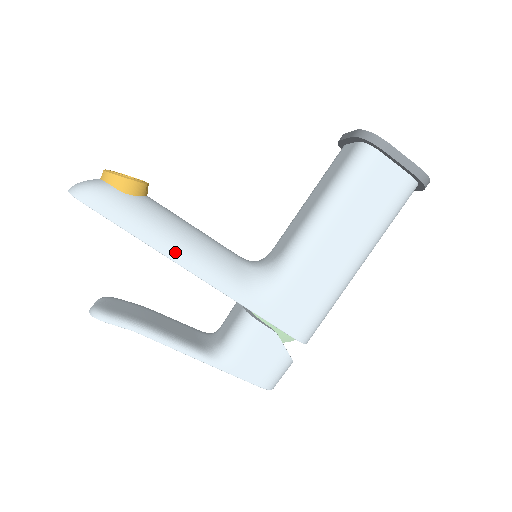
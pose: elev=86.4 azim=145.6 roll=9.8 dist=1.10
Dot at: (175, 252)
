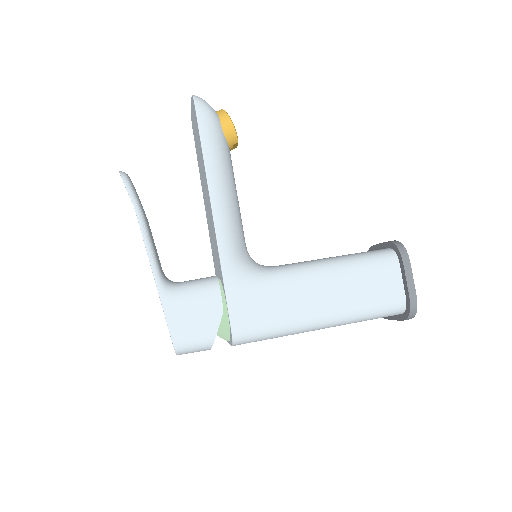
Dot at: (216, 190)
